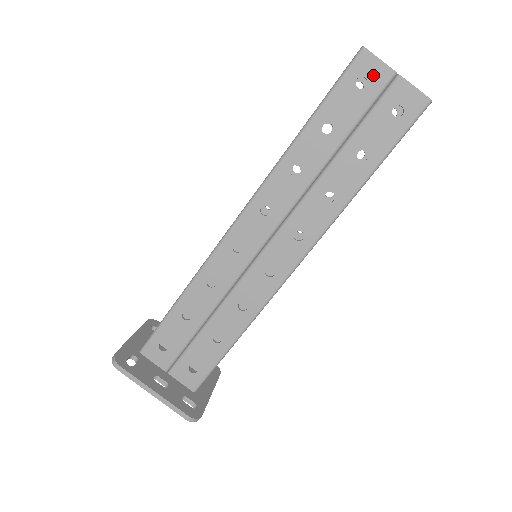
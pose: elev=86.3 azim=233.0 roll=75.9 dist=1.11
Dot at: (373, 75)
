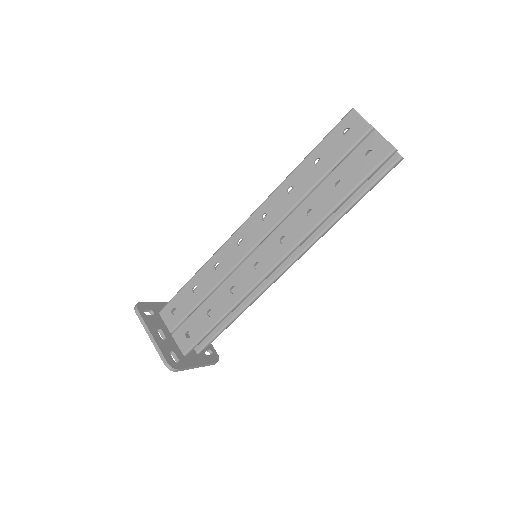
Dot at: (356, 127)
